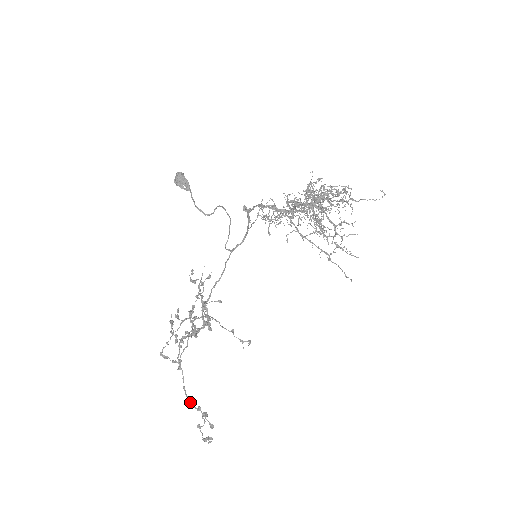
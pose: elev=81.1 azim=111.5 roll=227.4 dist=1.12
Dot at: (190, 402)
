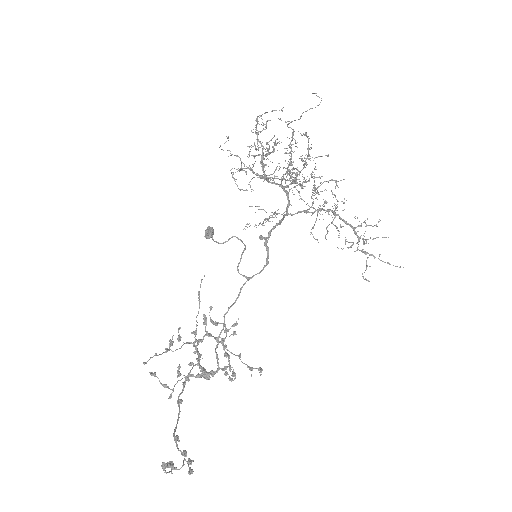
Dot at: (176, 445)
